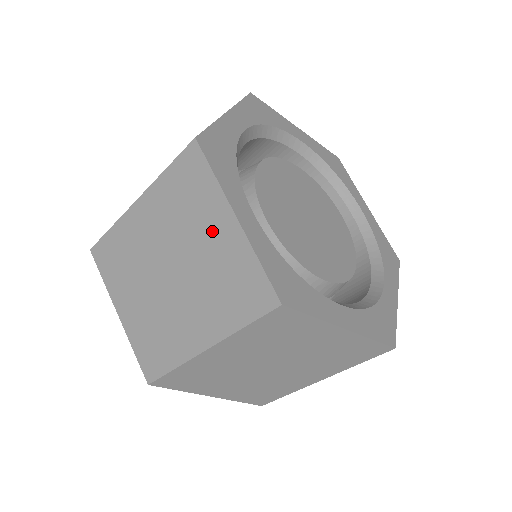
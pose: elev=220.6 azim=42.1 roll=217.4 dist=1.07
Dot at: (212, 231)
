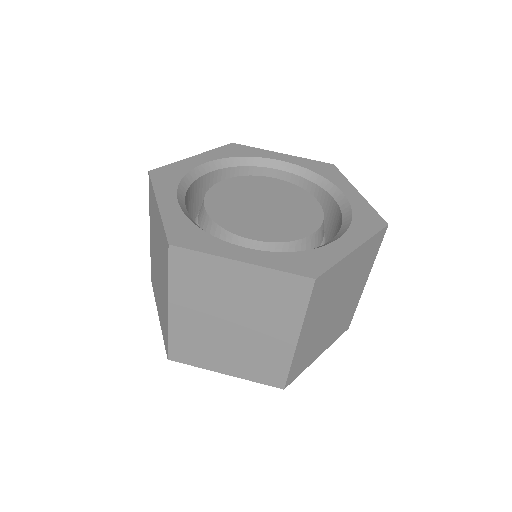
Dot at: (157, 222)
